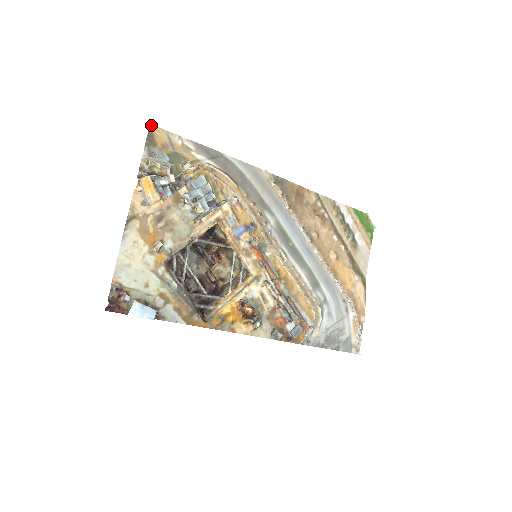
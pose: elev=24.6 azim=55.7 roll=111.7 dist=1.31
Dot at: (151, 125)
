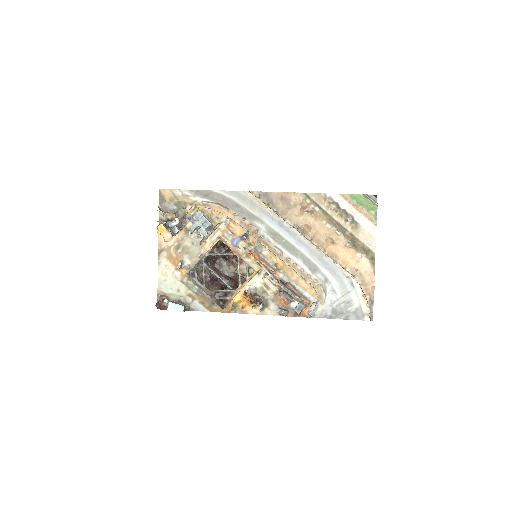
Dot at: (160, 189)
